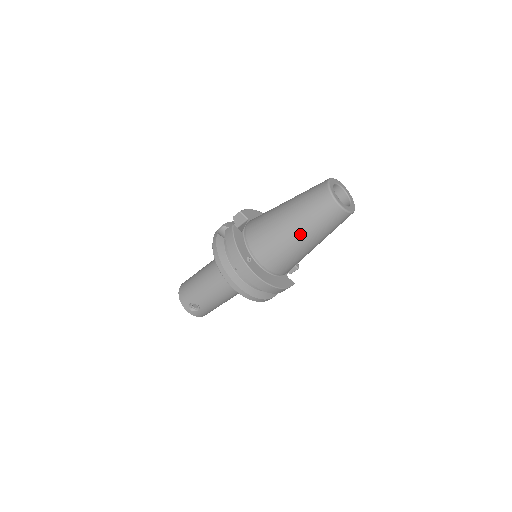
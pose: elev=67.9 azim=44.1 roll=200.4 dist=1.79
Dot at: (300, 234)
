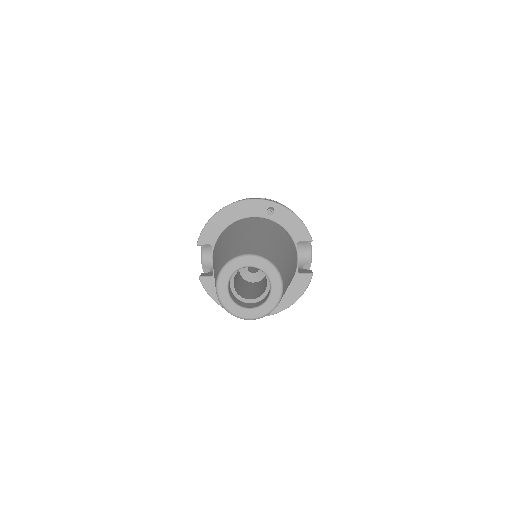
Dot at: occluded
